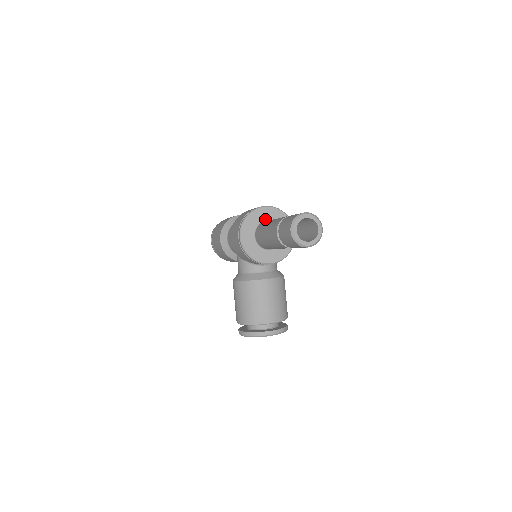
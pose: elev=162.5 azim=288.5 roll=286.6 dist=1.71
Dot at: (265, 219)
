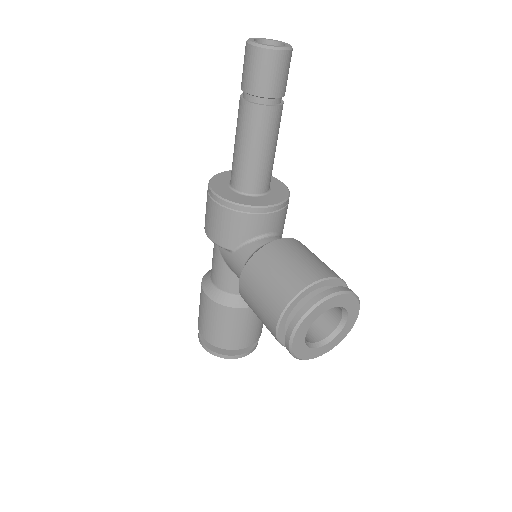
Dot at: occluded
